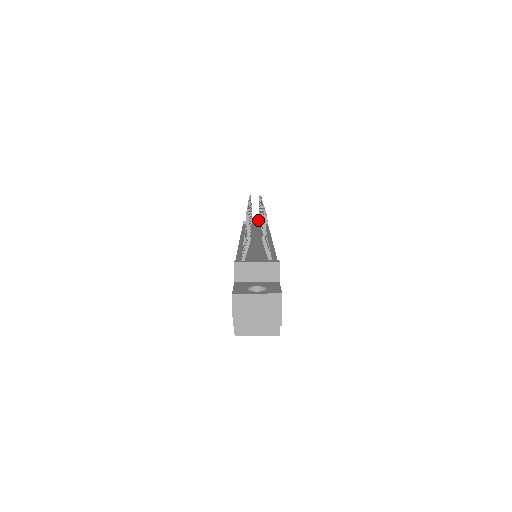
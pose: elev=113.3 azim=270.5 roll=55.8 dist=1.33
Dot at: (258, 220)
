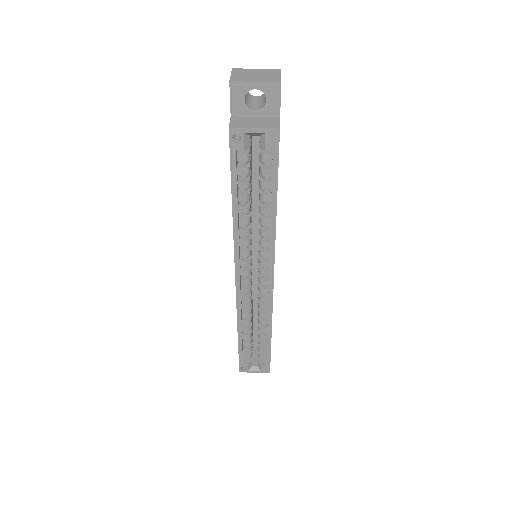
Dot at: occluded
